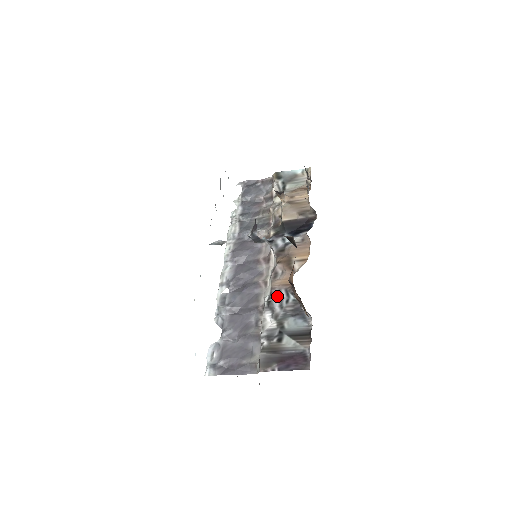
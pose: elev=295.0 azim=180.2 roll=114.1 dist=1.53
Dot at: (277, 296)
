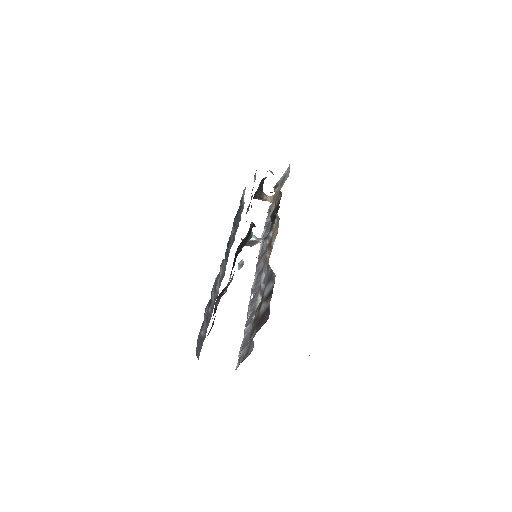
Dot at: (264, 276)
